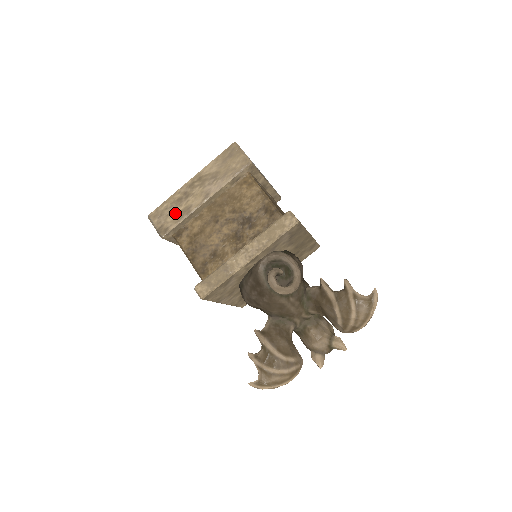
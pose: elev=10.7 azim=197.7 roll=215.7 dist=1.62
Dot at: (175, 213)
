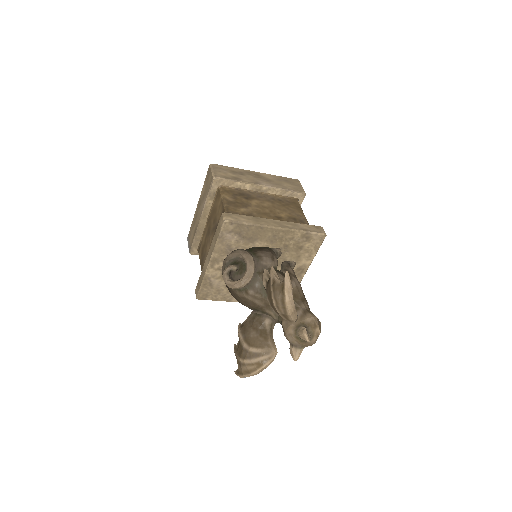
Dot at: (193, 233)
